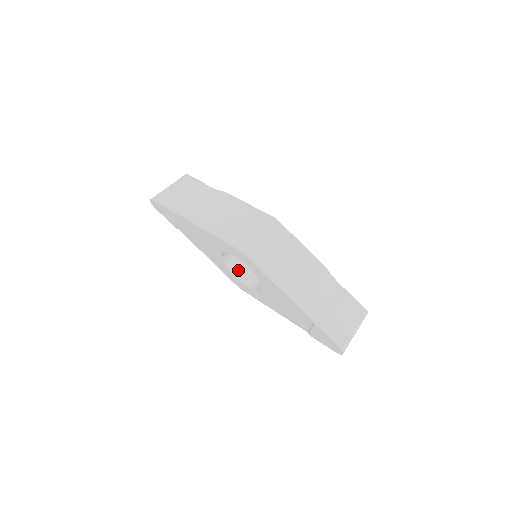
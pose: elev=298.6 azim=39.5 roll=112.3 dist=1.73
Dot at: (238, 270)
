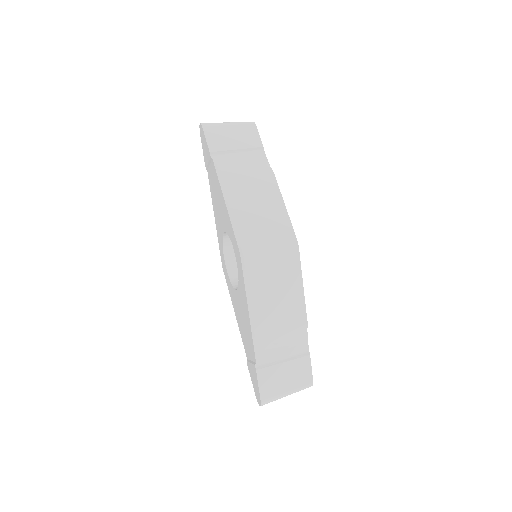
Dot at: (232, 252)
